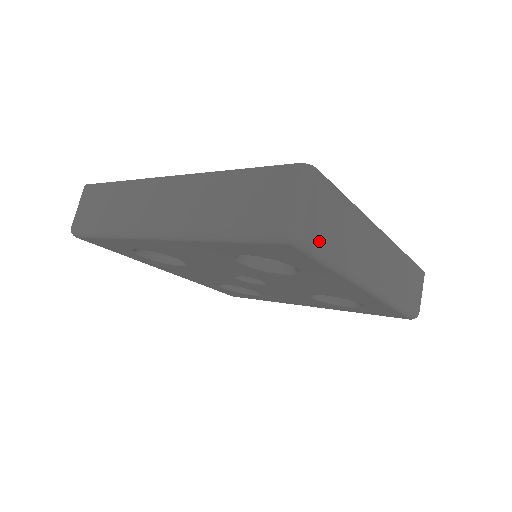
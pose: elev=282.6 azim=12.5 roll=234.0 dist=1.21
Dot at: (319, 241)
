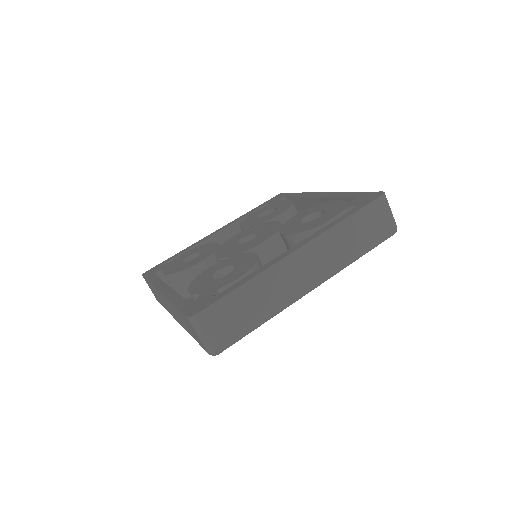
Dot at: (234, 337)
